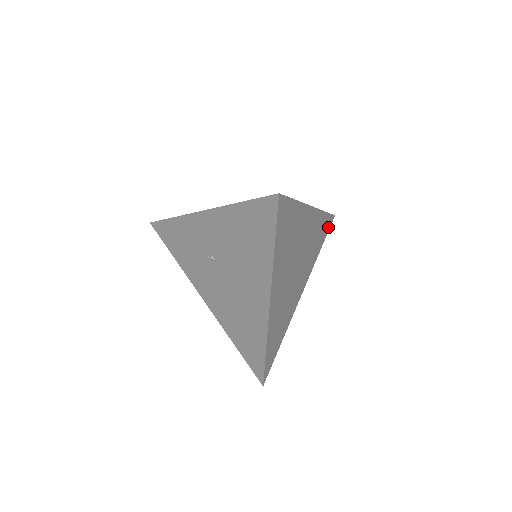
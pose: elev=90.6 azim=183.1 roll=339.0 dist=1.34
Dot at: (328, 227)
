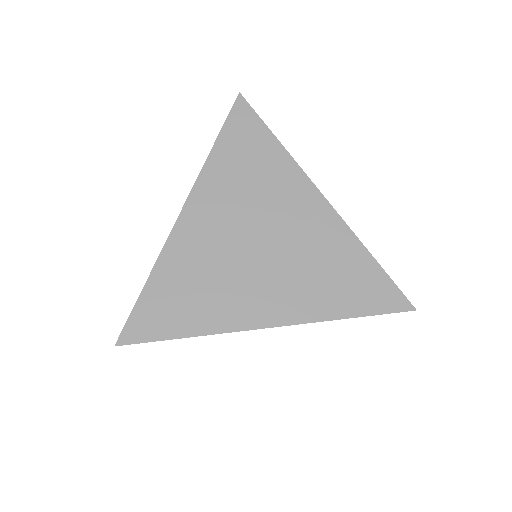
Dot at: (385, 304)
